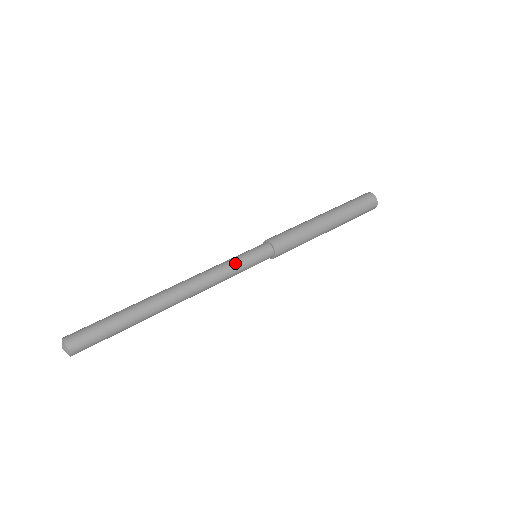
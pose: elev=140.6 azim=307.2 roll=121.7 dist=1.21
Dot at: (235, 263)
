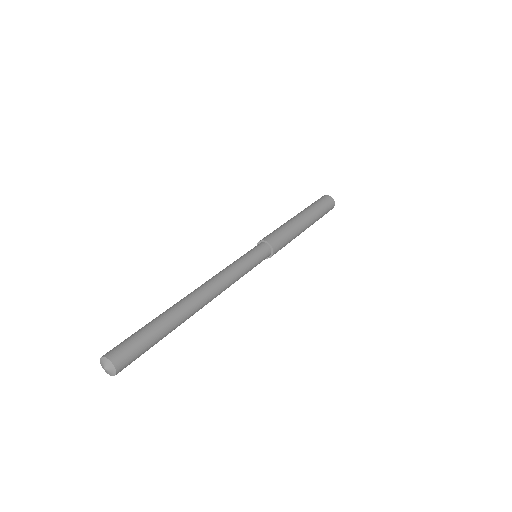
Dot at: (236, 260)
